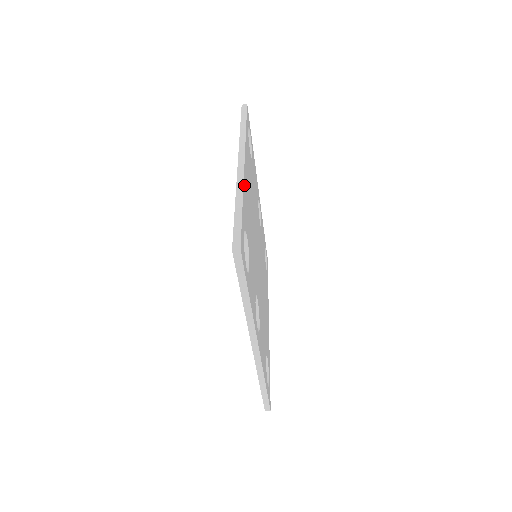
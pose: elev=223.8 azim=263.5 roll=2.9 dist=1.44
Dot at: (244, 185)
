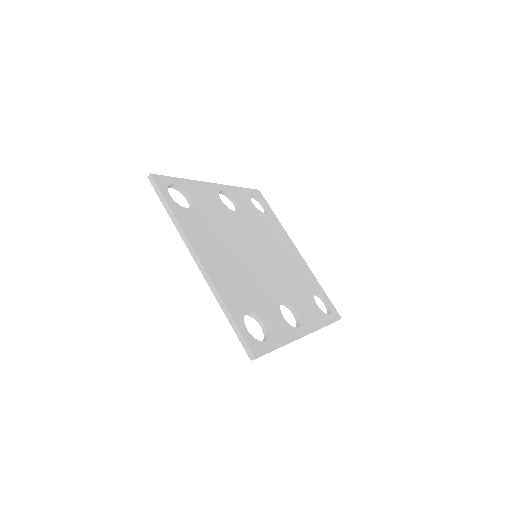
Dot at: (216, 284)
